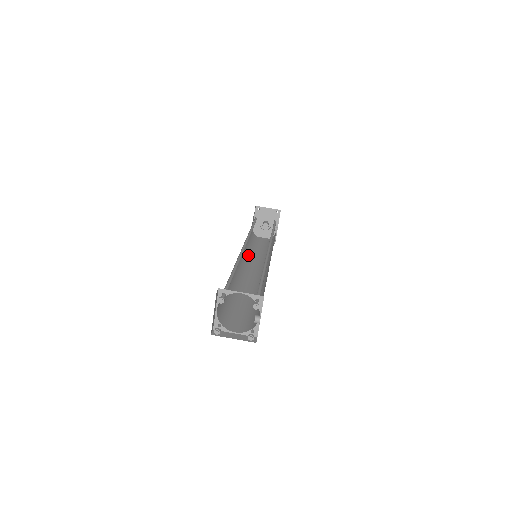
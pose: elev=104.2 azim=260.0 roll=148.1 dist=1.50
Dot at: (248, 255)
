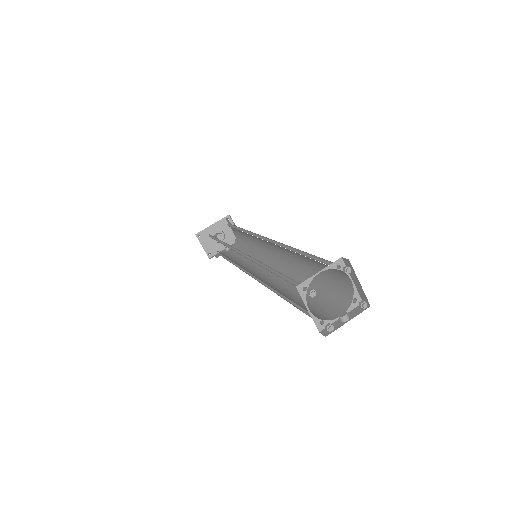
Dot at: (229, 247)
